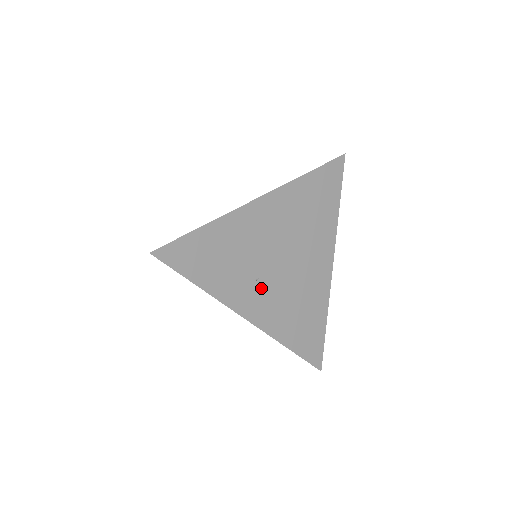
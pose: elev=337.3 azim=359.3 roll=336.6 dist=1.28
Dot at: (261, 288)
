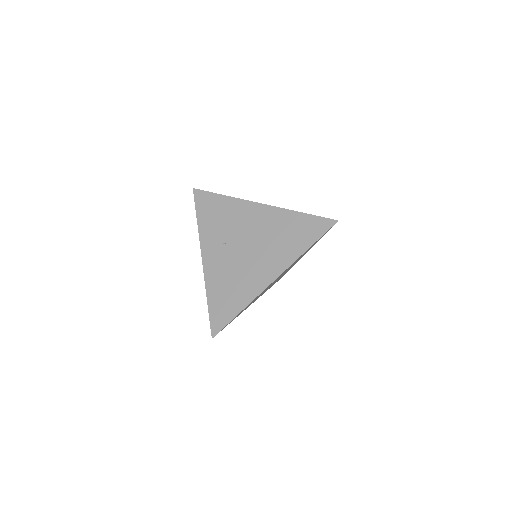
Dot at: (222, 250)
